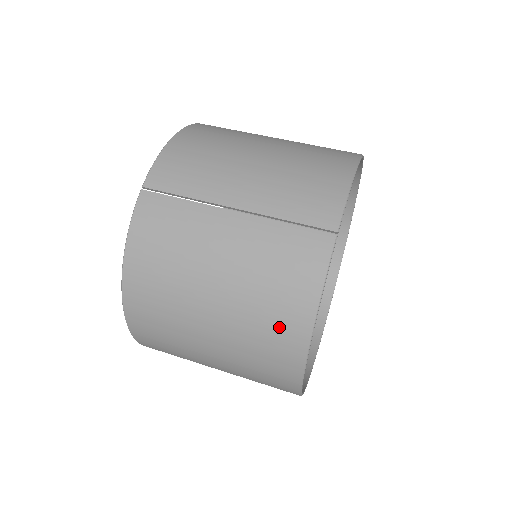
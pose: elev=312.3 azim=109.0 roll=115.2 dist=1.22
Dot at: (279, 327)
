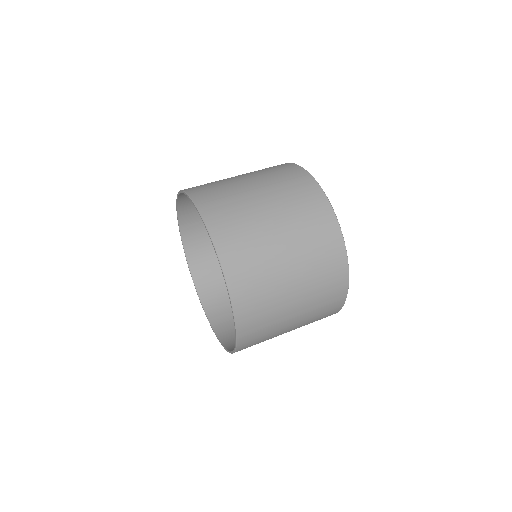
Dot at: (321, 226)
